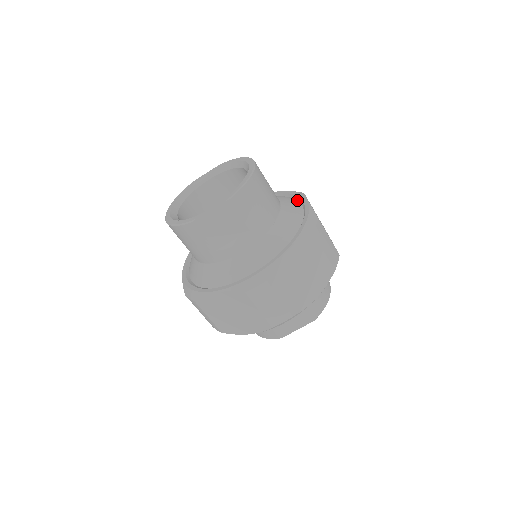
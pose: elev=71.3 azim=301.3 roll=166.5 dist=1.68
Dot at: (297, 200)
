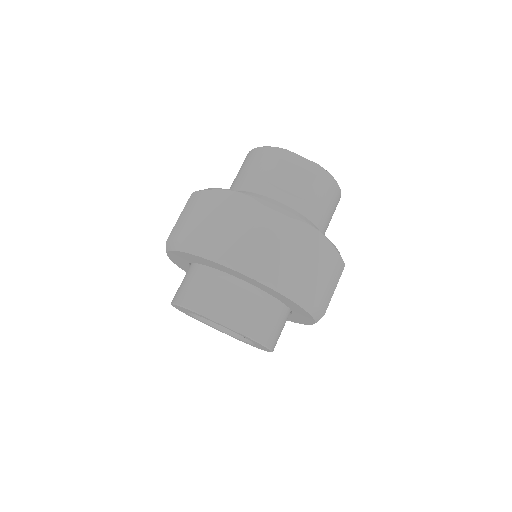
Dot at: occluded
